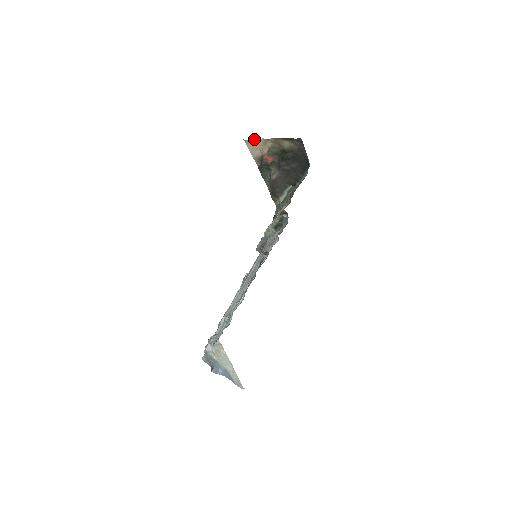
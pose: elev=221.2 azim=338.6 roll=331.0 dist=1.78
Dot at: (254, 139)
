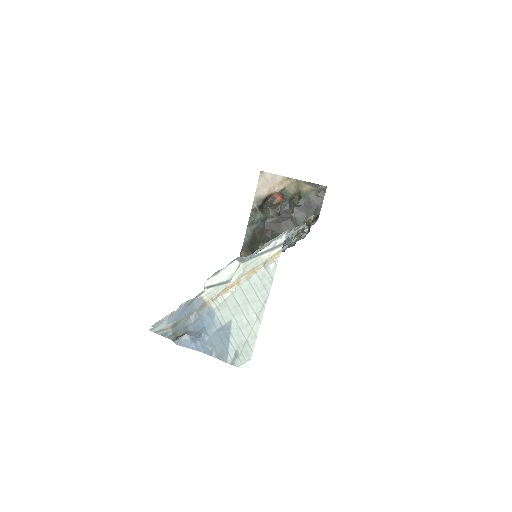
Dot at: (273, 174)
